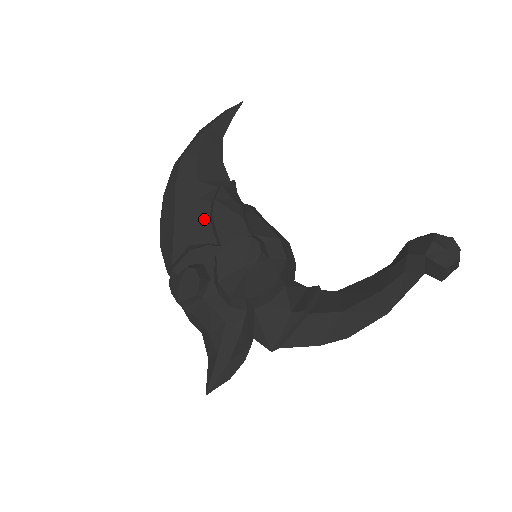
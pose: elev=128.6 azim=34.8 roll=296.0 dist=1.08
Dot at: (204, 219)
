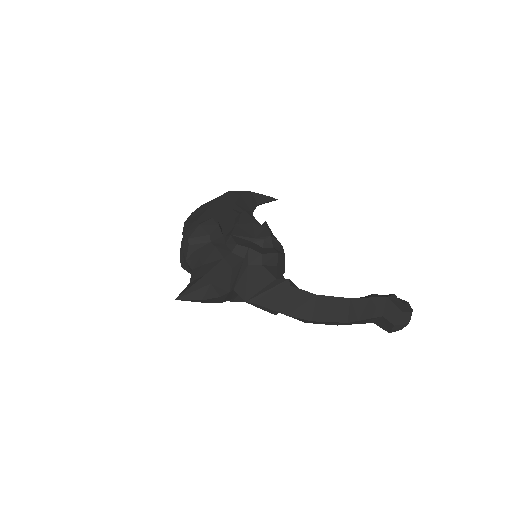
Dot at: (231, 217)
